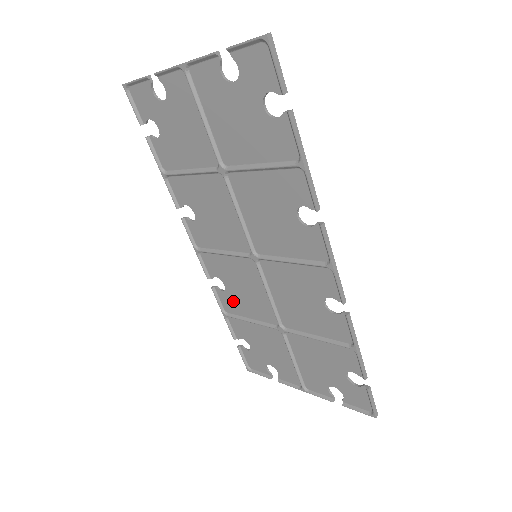
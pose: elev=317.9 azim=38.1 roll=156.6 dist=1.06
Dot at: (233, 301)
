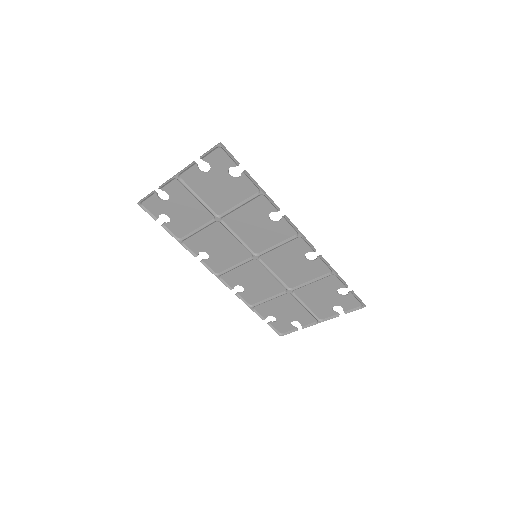
Dot at: (253, 294)
